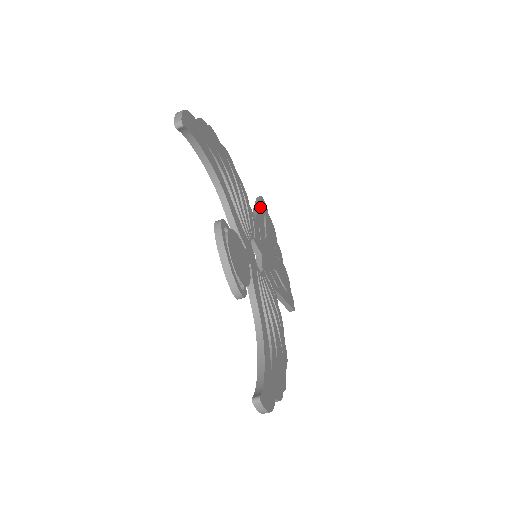
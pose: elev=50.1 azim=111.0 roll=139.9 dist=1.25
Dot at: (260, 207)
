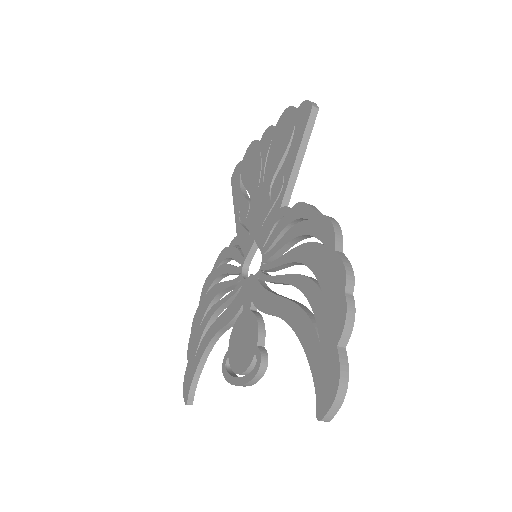
Dot at: (304, 149)
